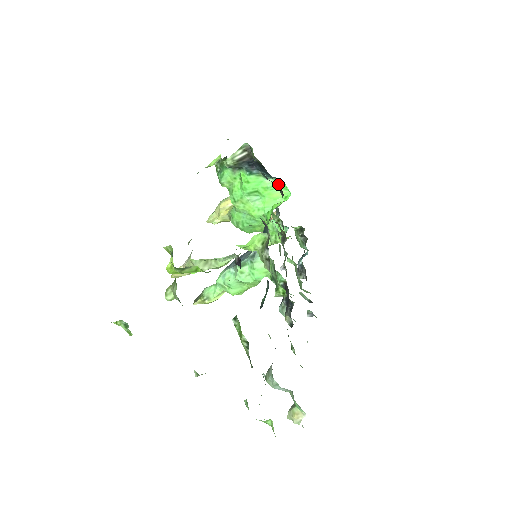
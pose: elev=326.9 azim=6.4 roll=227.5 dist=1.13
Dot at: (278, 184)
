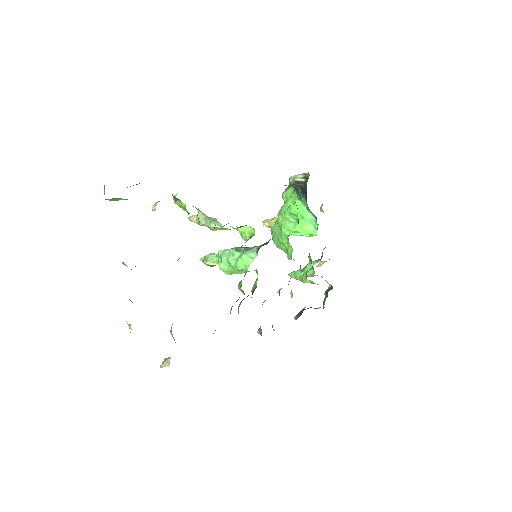
Dot at: (313, 221)
